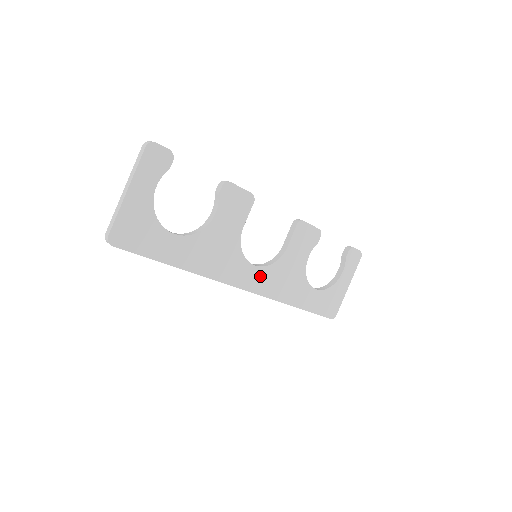
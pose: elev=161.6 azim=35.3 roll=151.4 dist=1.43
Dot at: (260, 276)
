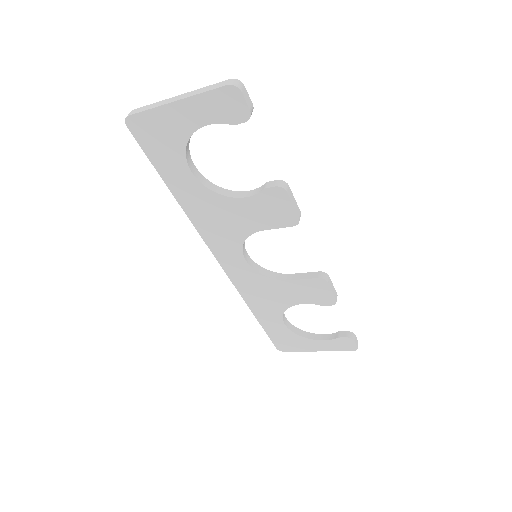
Dot at: (243, 270)
